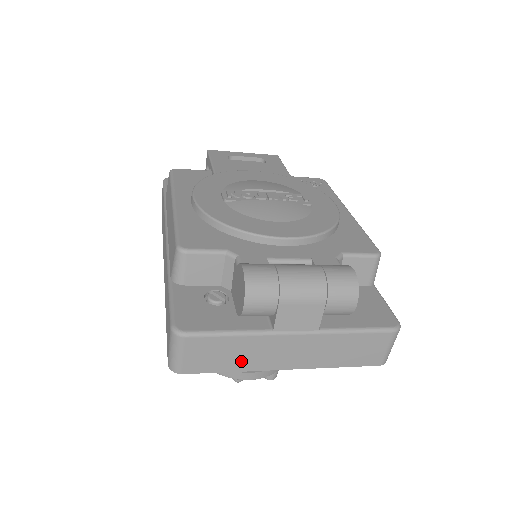
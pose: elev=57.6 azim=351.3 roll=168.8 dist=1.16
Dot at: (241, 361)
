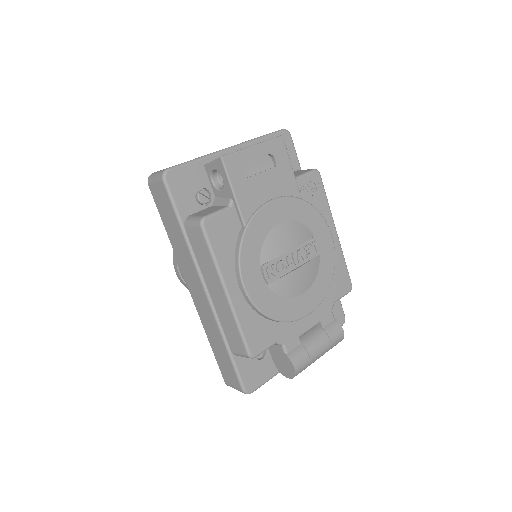
Dot at: occluded
